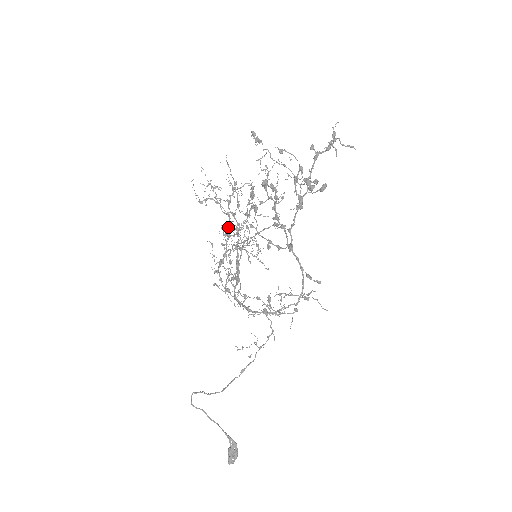
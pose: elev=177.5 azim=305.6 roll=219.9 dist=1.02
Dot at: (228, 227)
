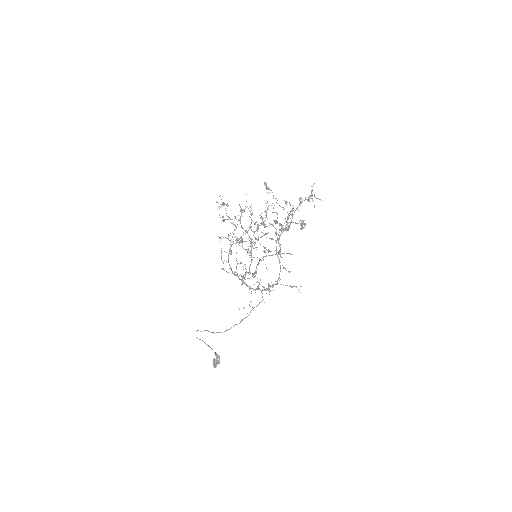
Dot at: occluded
